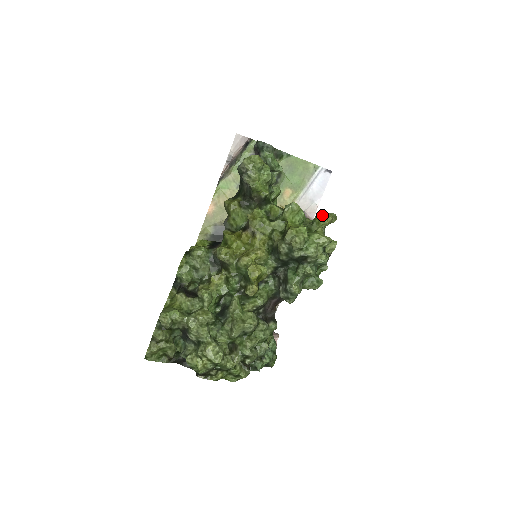
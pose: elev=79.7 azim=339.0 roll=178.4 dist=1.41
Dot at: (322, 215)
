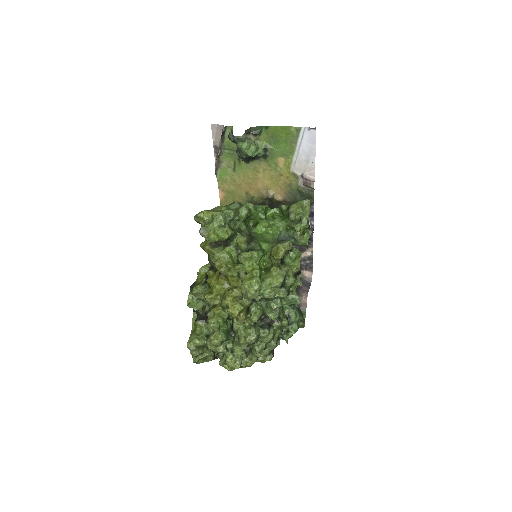
Dot at: (275, 250)
